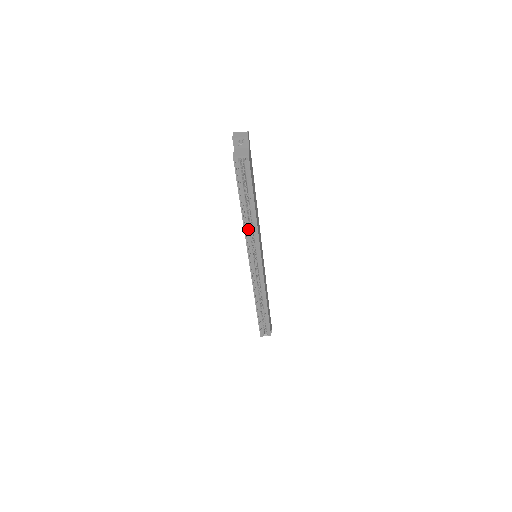
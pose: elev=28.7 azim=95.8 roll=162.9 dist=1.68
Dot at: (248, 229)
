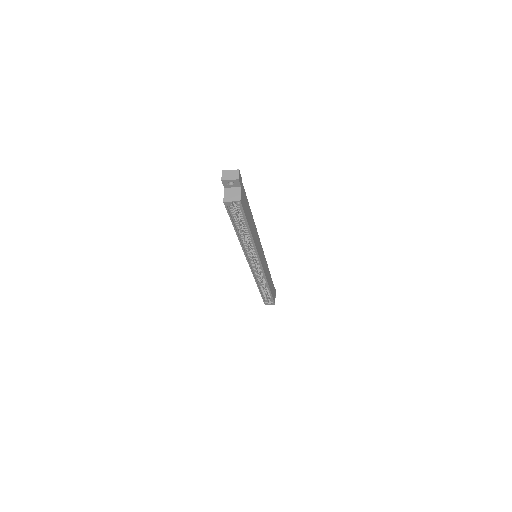
Dot at: (246, 245)
